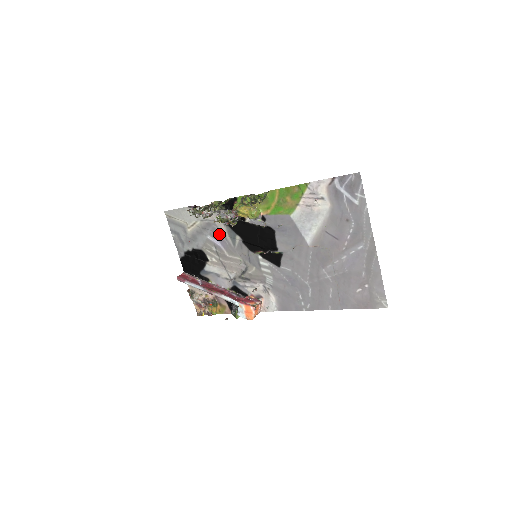
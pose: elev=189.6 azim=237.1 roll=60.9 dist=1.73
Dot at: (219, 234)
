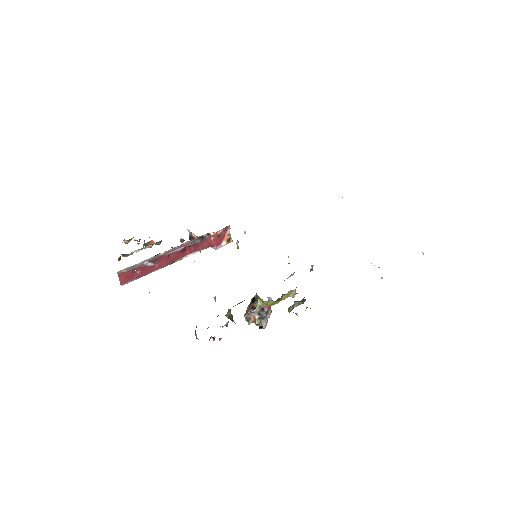
Dot at: occluded
